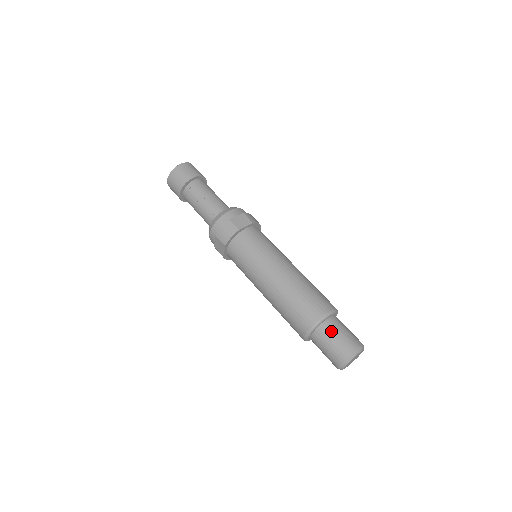
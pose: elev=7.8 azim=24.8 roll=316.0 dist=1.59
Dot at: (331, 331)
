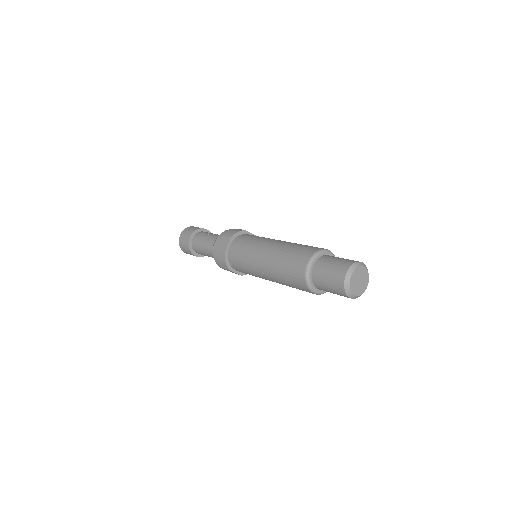
Dot at: (335, 257)
